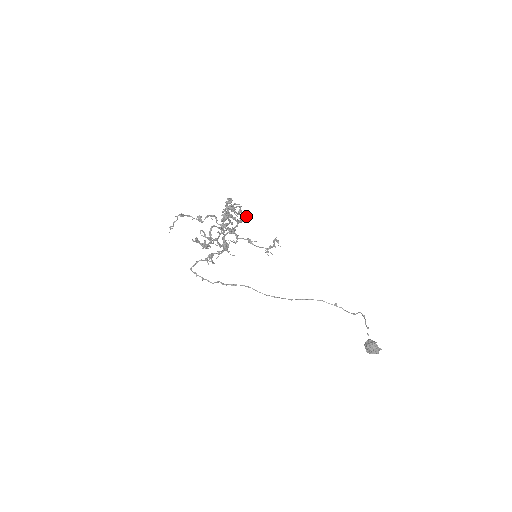
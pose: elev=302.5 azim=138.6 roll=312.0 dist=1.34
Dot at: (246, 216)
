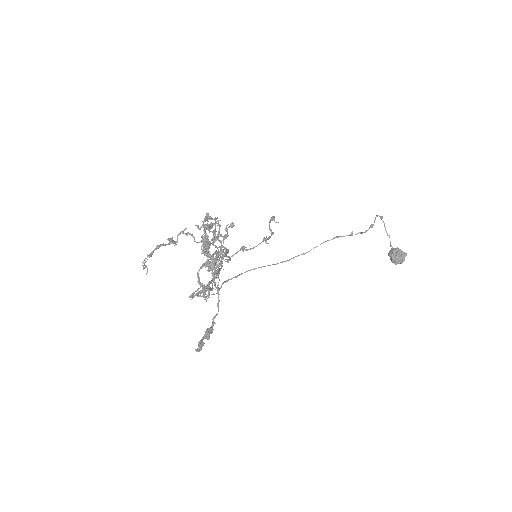
Dot at: (229, 227)
